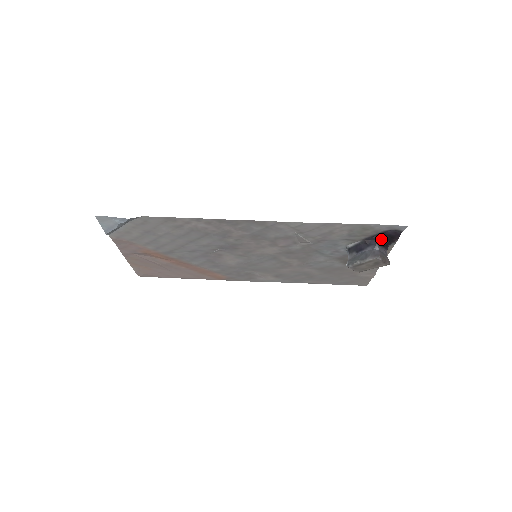
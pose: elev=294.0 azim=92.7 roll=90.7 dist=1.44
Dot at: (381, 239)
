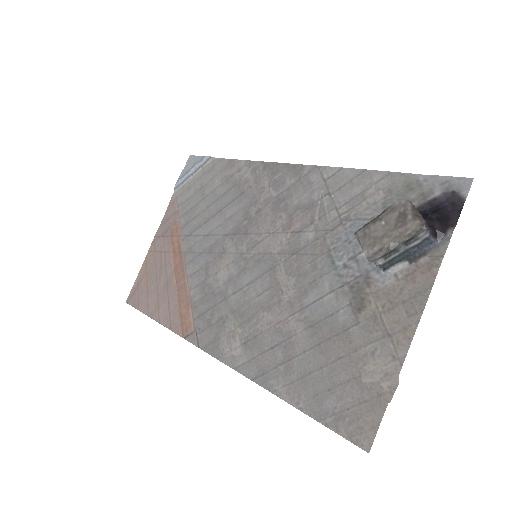
Dot at: (427, 214)
